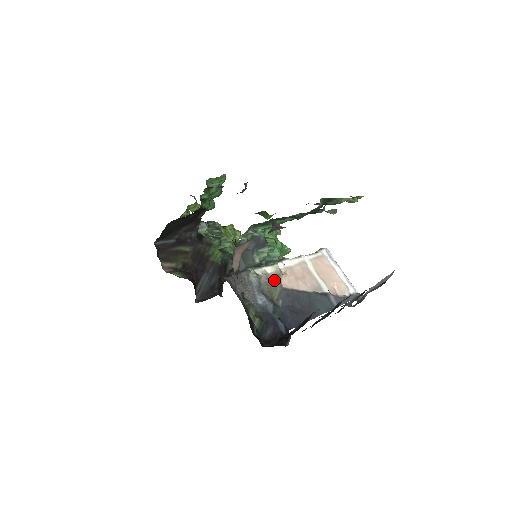
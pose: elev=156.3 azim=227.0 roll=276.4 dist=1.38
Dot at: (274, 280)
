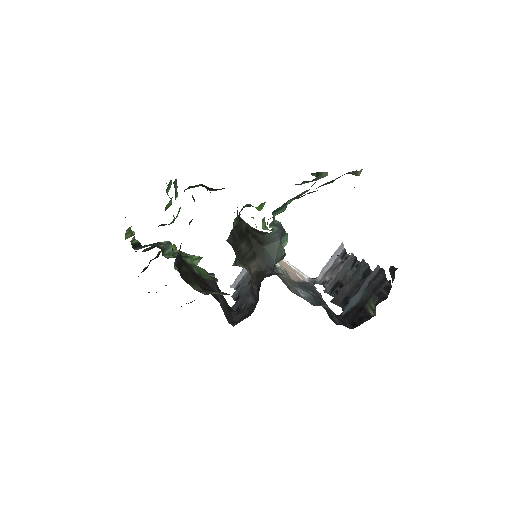
Dot at: (286, 274)
